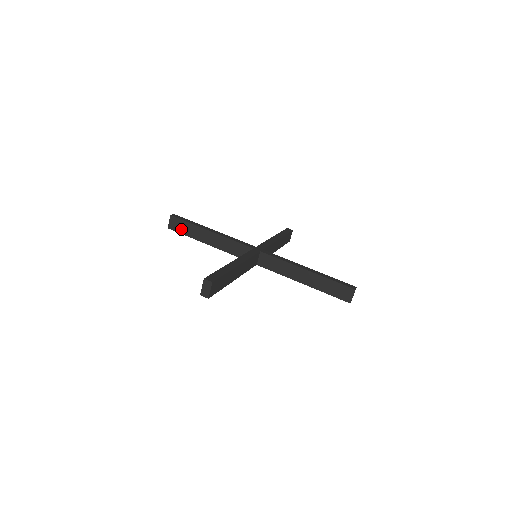
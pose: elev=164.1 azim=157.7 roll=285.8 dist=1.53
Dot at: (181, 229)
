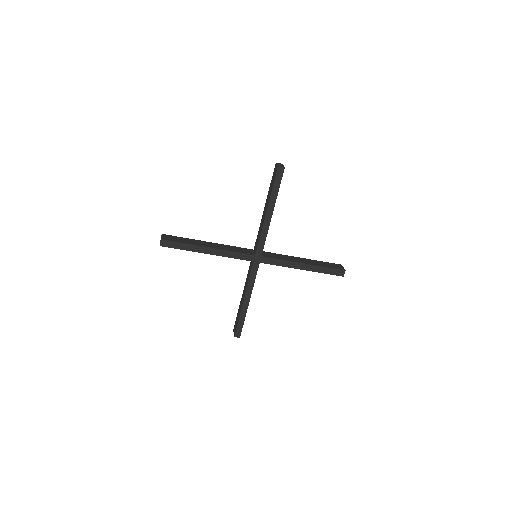
Dot at: (237, 323)
